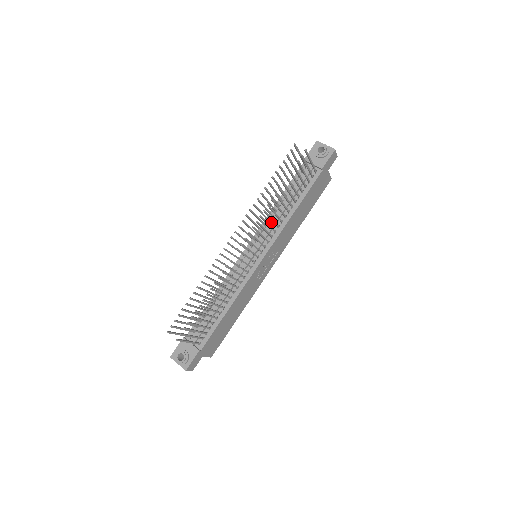
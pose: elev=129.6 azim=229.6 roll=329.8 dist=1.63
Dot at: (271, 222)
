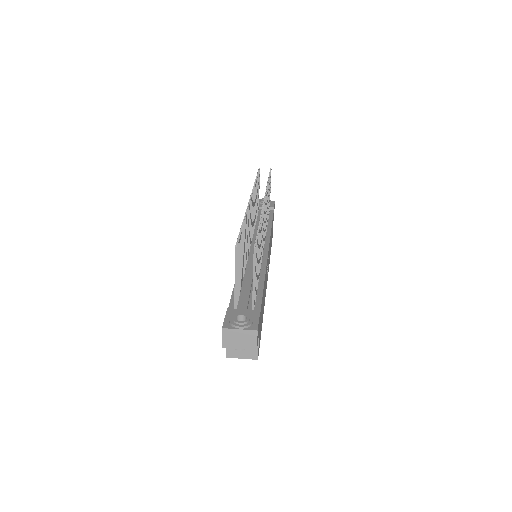
Dot at: occluded
